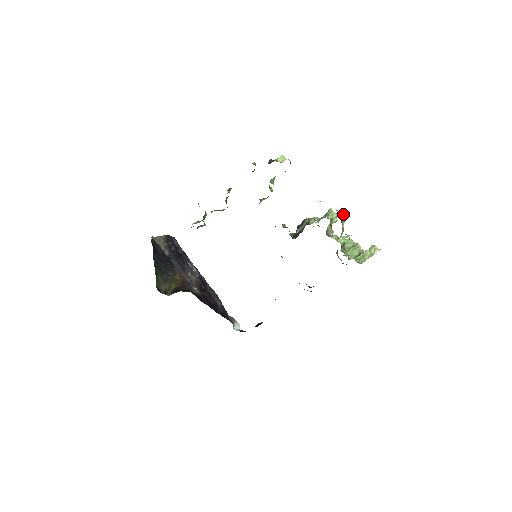
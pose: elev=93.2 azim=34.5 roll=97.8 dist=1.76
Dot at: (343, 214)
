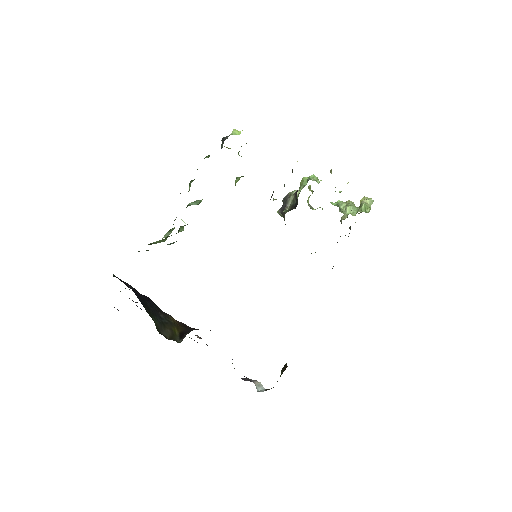
Dot at: occluded
